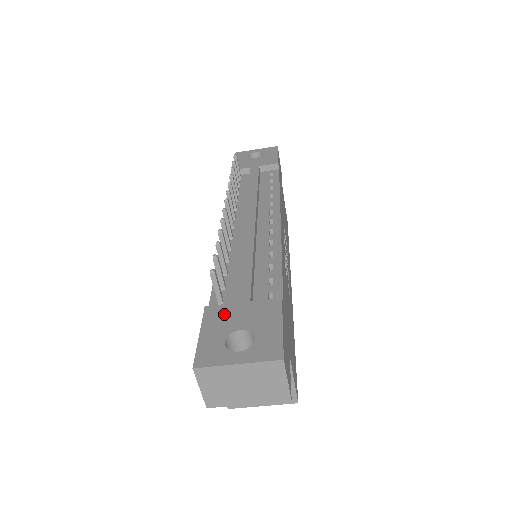
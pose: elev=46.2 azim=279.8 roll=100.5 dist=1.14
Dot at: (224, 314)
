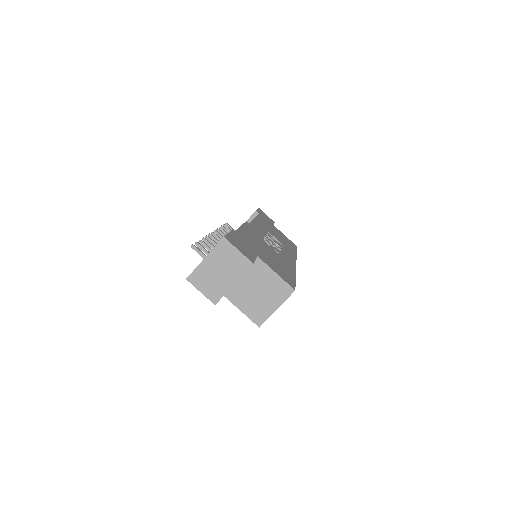
Dot at: occluded
